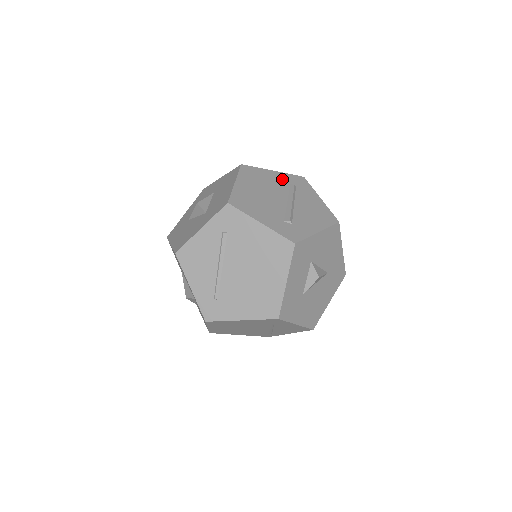
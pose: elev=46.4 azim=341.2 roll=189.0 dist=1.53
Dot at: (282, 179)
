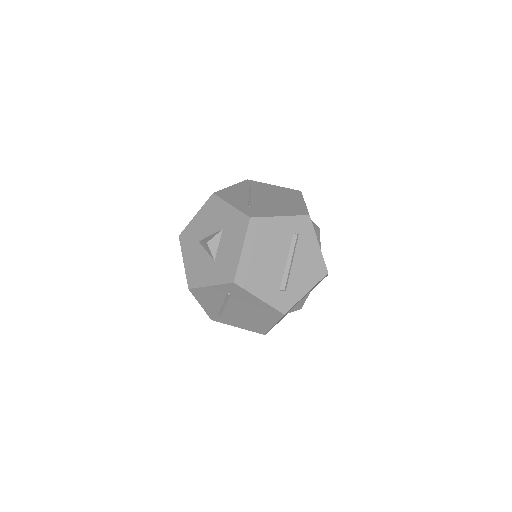
Dot at: (287, 228)
